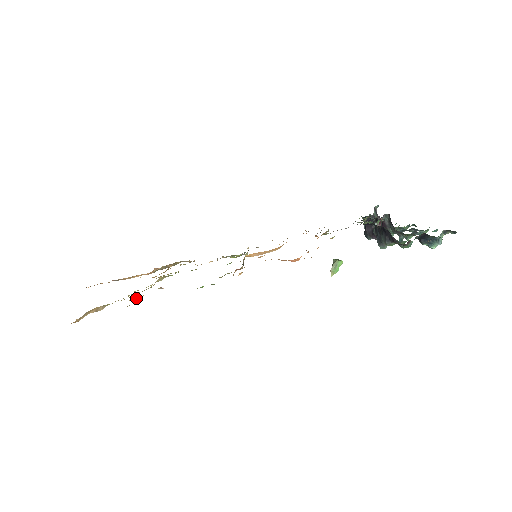
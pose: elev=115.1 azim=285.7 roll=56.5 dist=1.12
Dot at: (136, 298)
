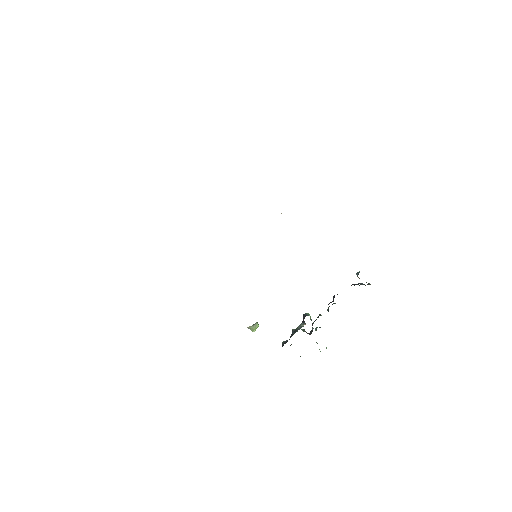
Dot at: occluded
